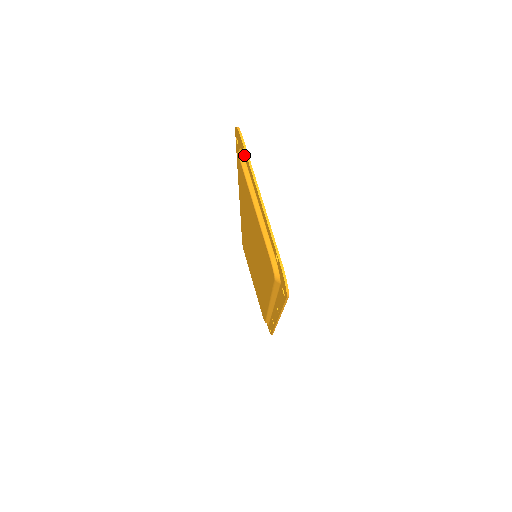
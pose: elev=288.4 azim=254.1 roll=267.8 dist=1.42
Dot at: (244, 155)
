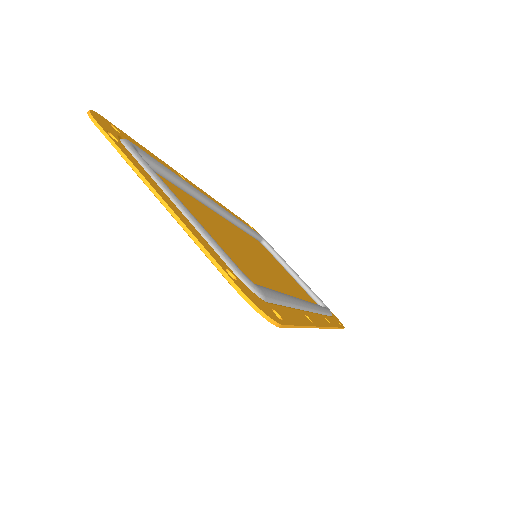
Dot at: occluded
